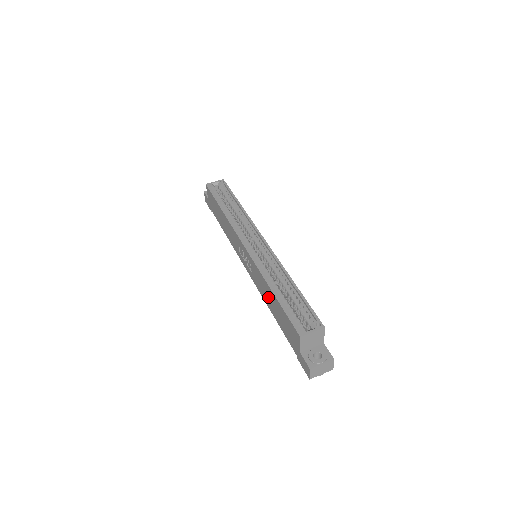
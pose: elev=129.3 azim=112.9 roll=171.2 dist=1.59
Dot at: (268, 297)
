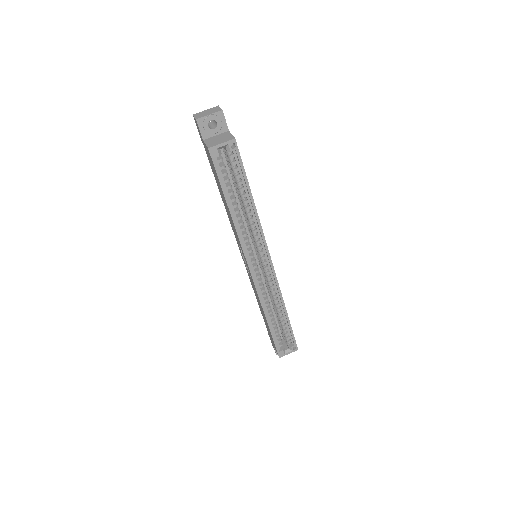
Dot at: (260, 306)
